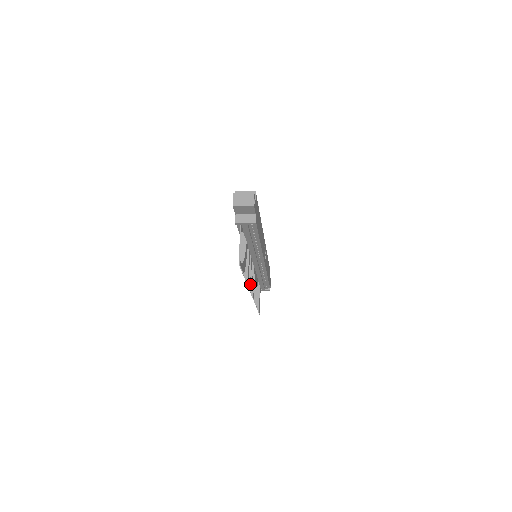
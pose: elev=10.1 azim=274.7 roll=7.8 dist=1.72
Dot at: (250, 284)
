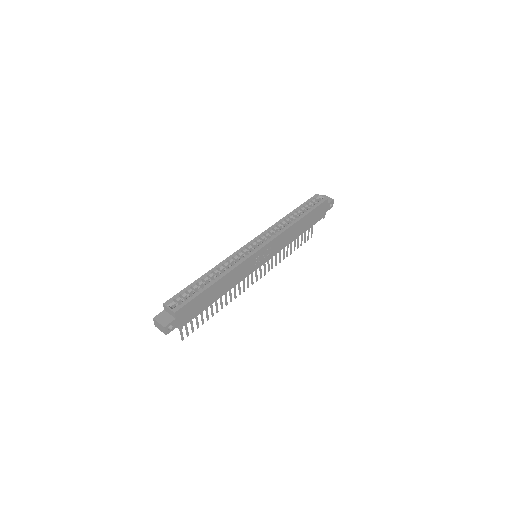
Dot at: (240, 291)
